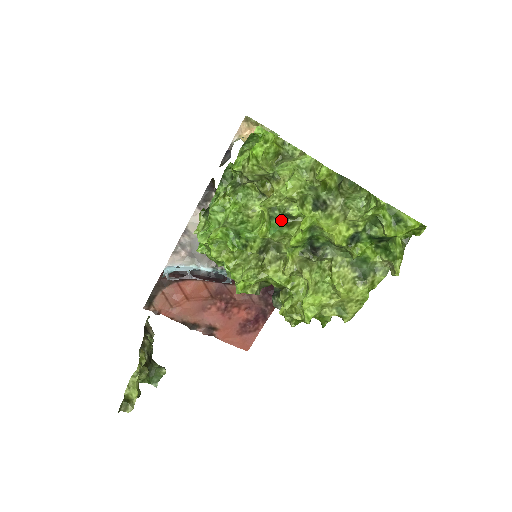
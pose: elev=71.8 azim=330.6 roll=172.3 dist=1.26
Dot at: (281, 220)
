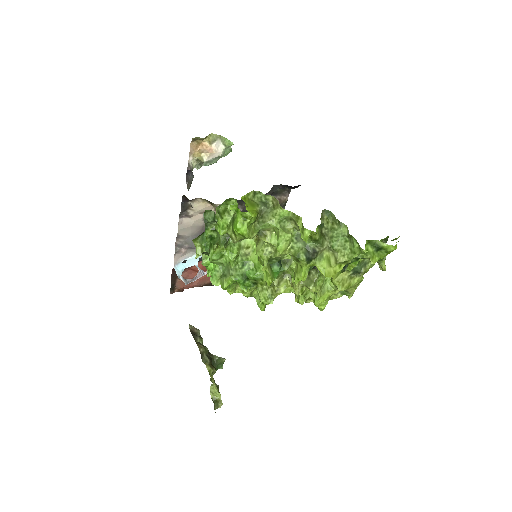
Dot at: (279, 262)
